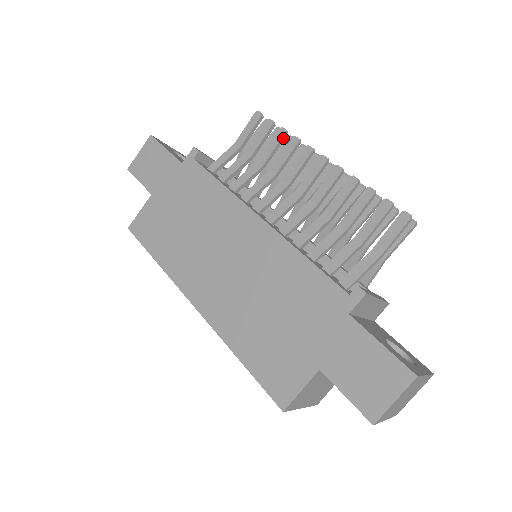
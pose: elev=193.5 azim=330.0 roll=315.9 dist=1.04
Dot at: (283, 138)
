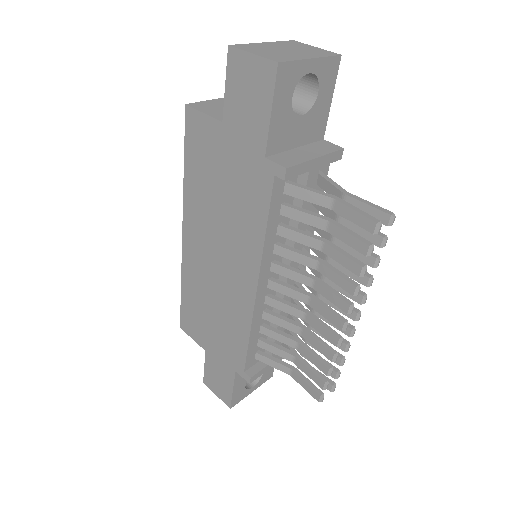
Dot at: (355, 271)
